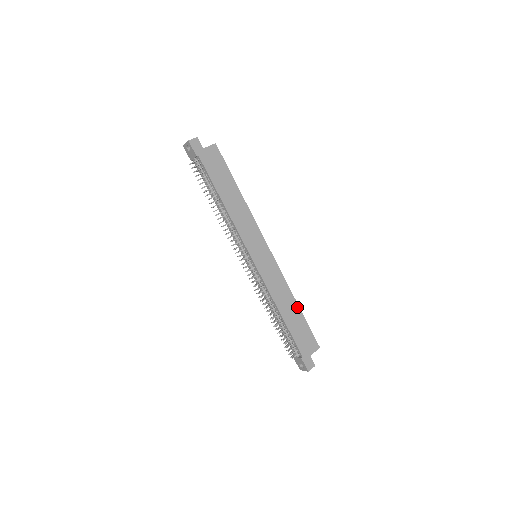
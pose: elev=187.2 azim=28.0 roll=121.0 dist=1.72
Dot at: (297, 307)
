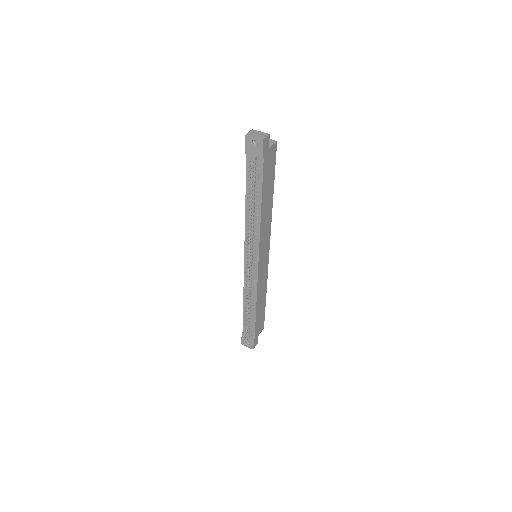
Dot at: (265, 299)
